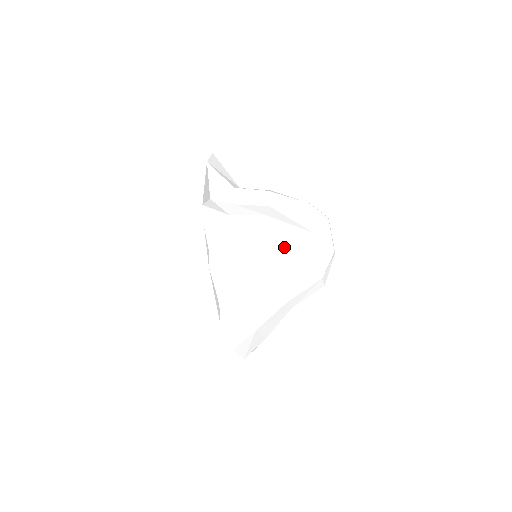
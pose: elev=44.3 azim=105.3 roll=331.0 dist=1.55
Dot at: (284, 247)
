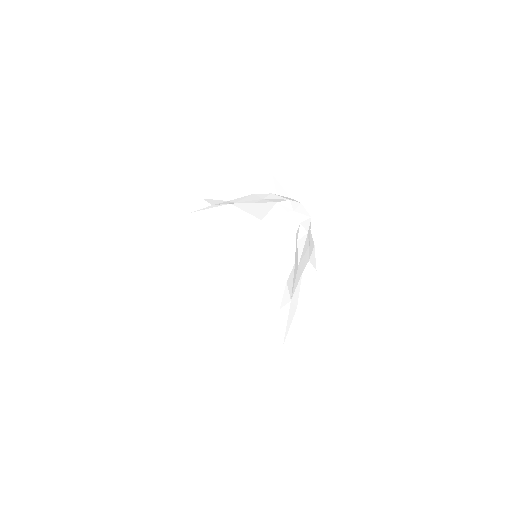
Dot at: (233, 232)
